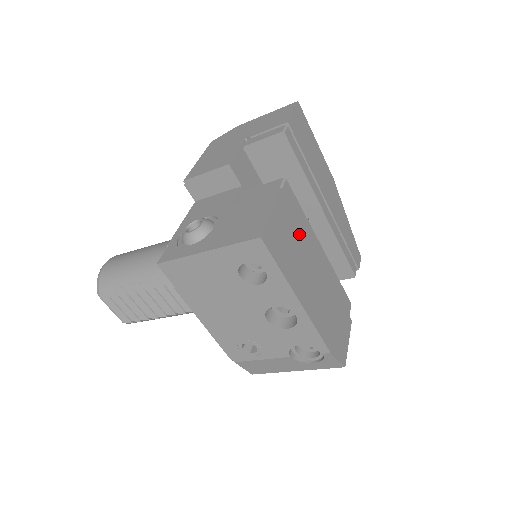
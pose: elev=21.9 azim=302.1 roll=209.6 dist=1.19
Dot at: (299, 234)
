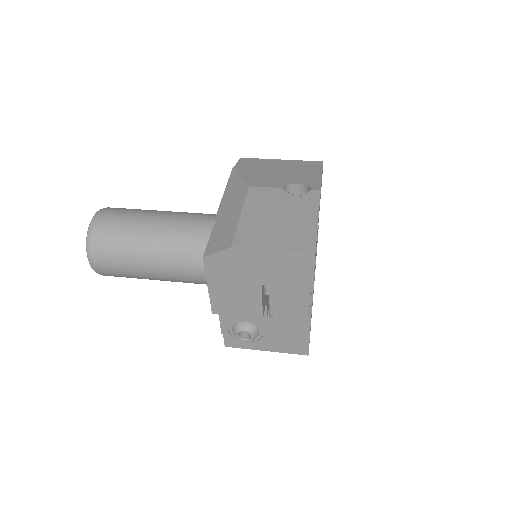
Dot at: occluded
